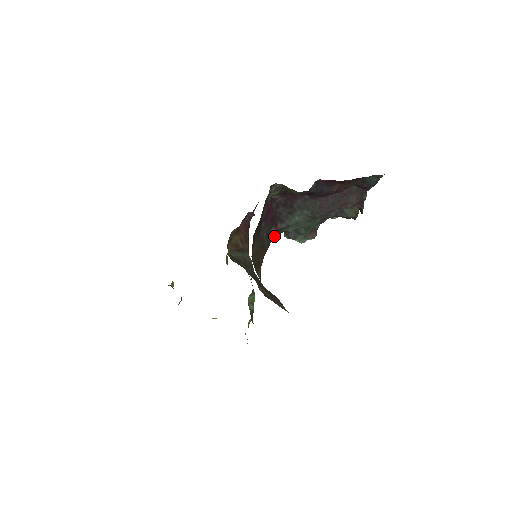
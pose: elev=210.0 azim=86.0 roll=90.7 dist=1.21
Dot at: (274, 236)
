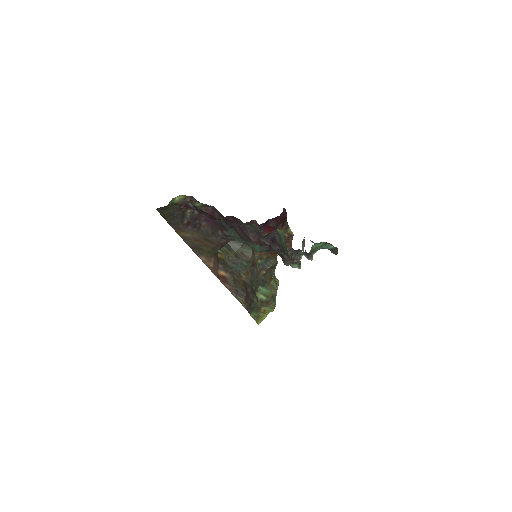
Dot at: (226, 239)
